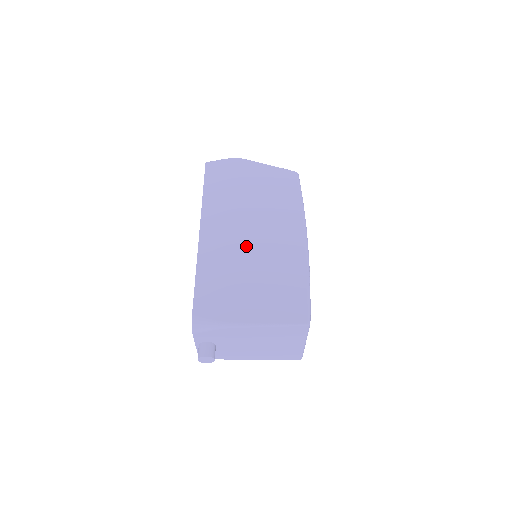
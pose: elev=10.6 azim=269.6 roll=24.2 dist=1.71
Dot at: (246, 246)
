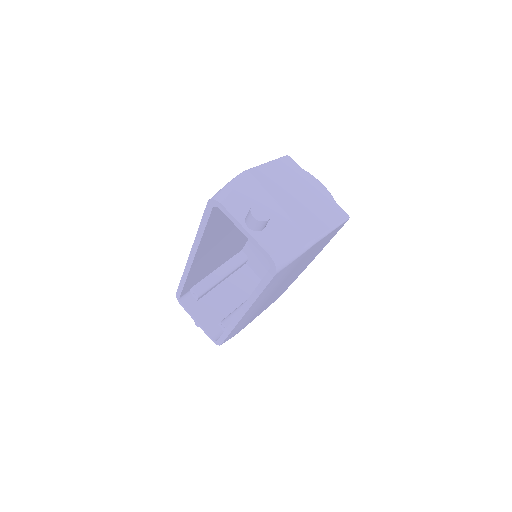
Dot at: occluded
